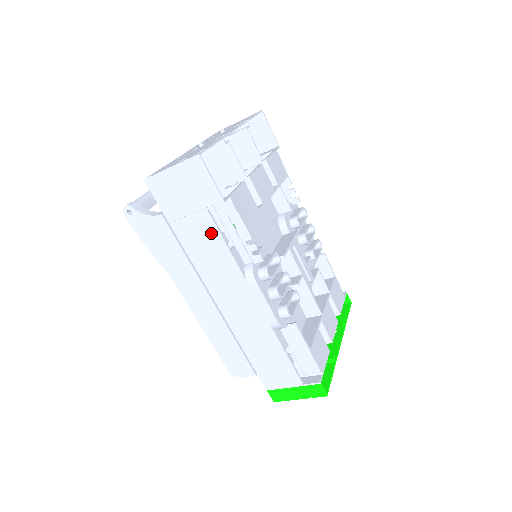
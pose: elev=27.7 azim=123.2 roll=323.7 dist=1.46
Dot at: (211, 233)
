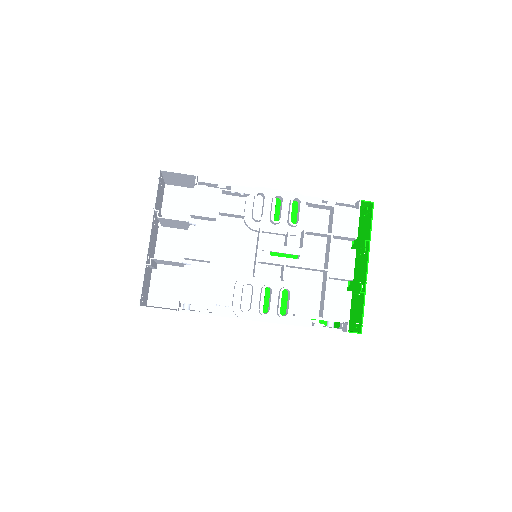
Dot at: occluded
